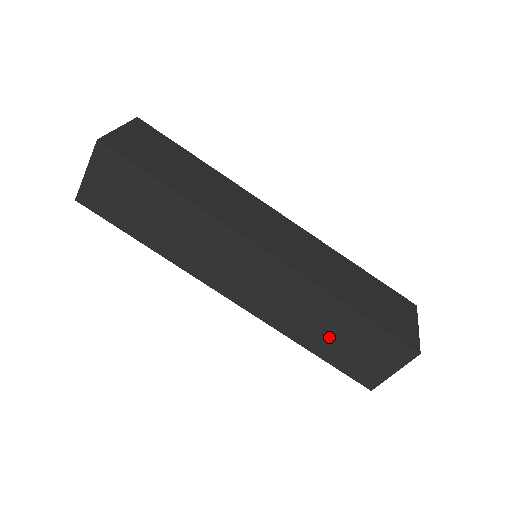
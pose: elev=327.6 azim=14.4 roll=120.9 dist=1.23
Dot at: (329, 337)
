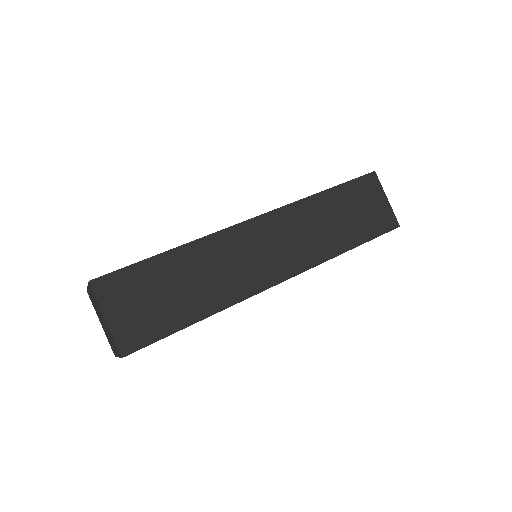
Dot at: occluded
